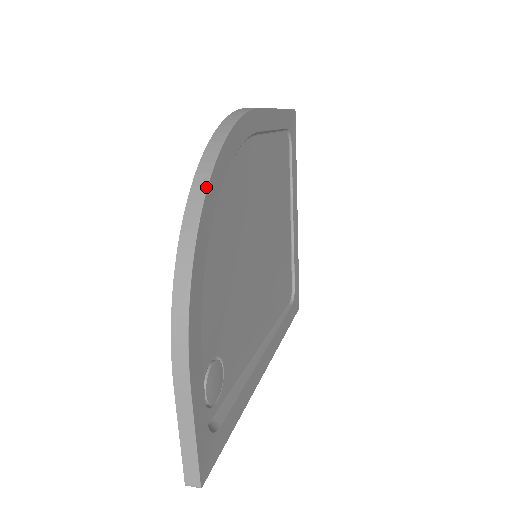
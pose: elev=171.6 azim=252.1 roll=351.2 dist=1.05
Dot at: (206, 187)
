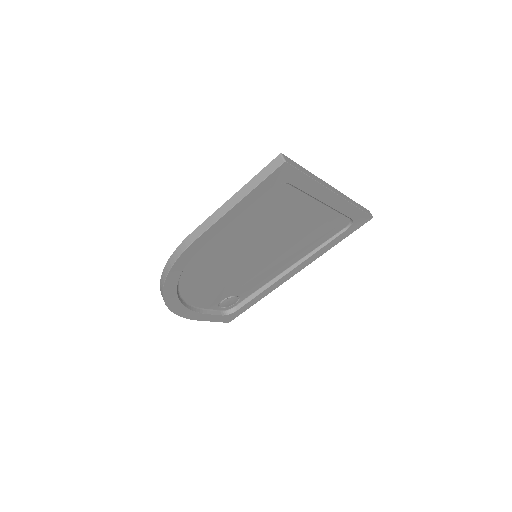
Dot at: (163, 298)
